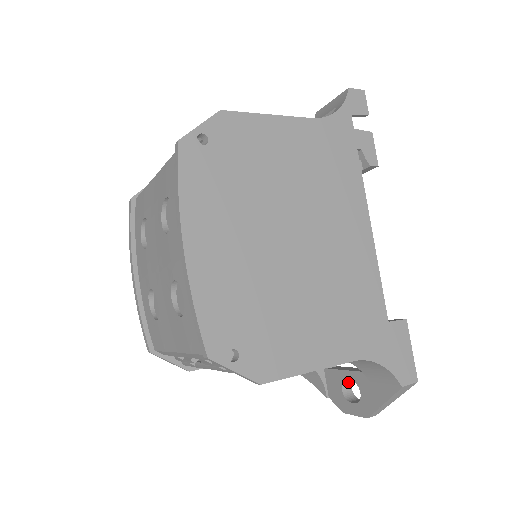
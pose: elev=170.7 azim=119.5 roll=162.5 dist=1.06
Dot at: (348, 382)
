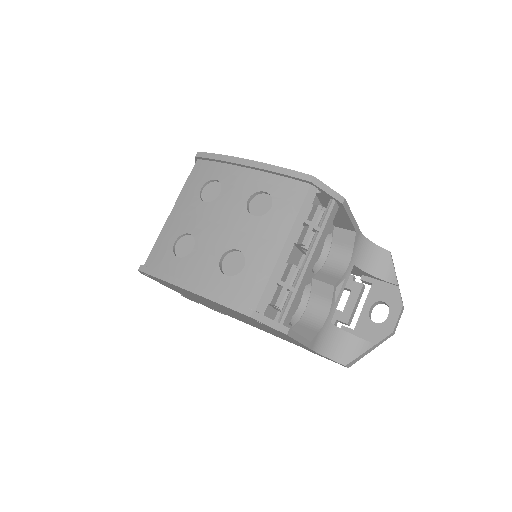
Dot at: occluded
